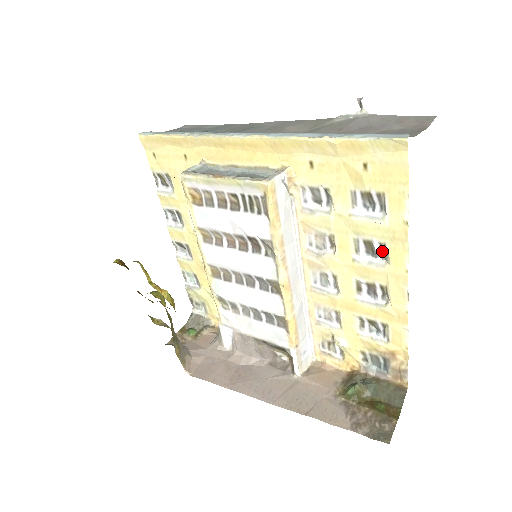
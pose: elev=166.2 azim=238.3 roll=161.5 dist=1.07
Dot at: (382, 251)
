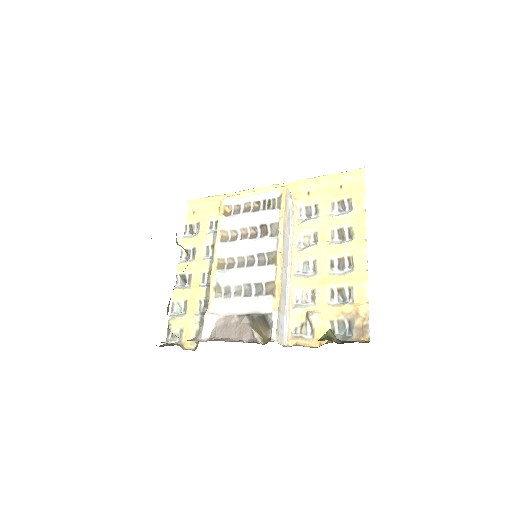
Dot at: (349, 234)
